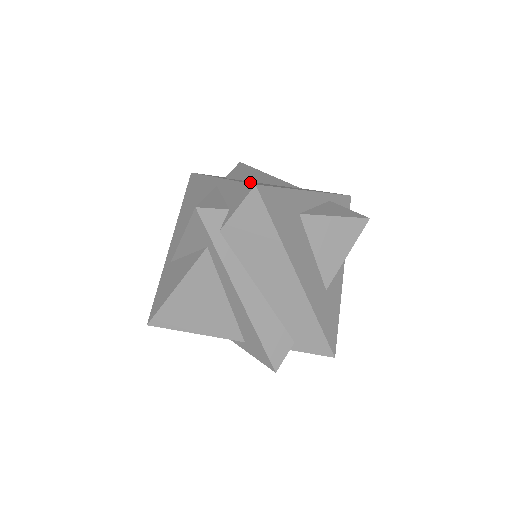
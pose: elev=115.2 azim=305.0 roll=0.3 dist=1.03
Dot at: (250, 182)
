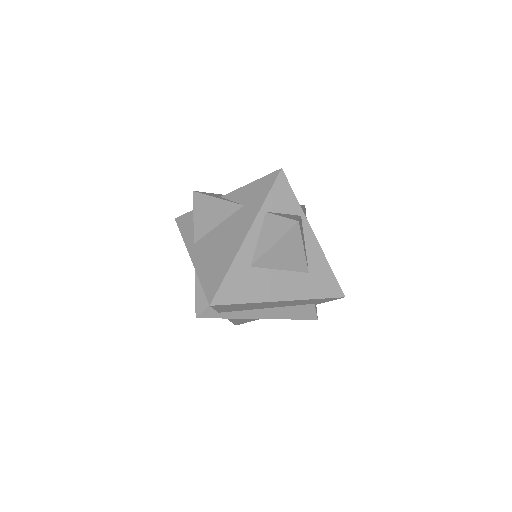
Dot at: (208, 262)
